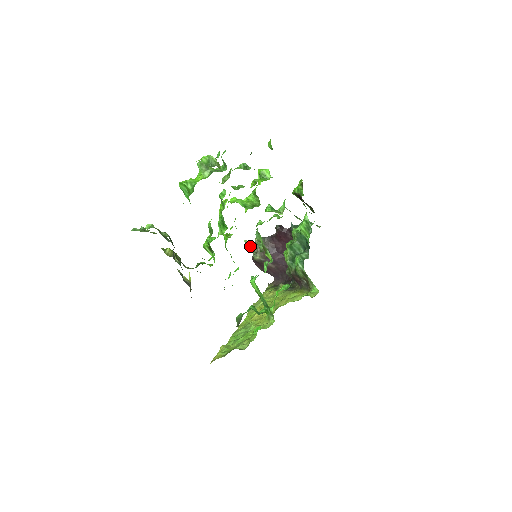
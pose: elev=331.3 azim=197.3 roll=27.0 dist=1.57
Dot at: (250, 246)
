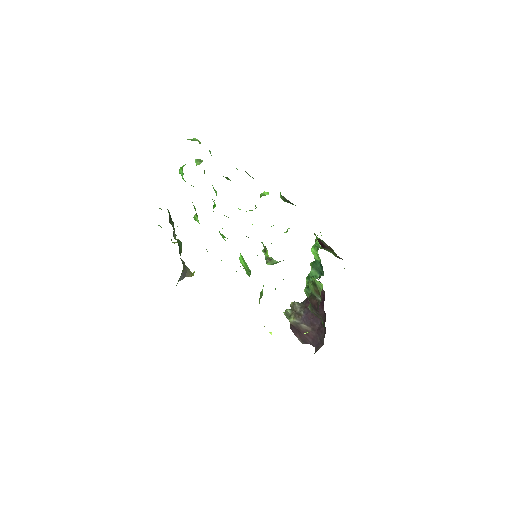
Dot at: (285, 310)
